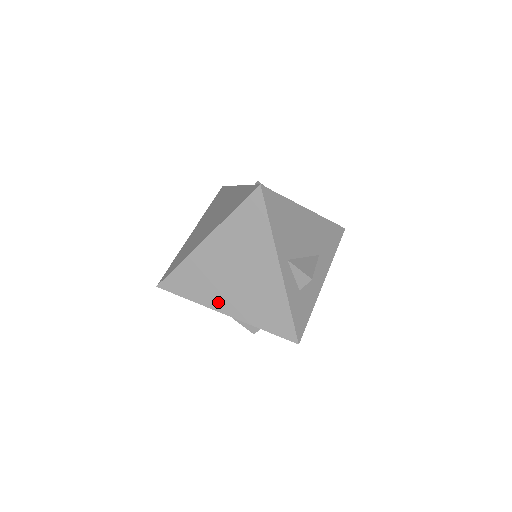
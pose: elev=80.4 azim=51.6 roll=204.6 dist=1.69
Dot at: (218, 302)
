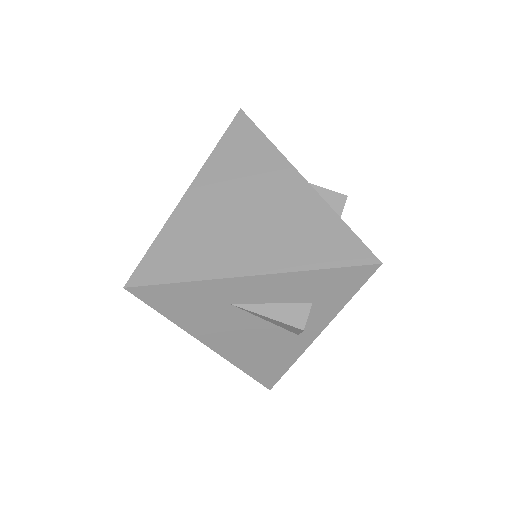
Dot at: (233, 262)
